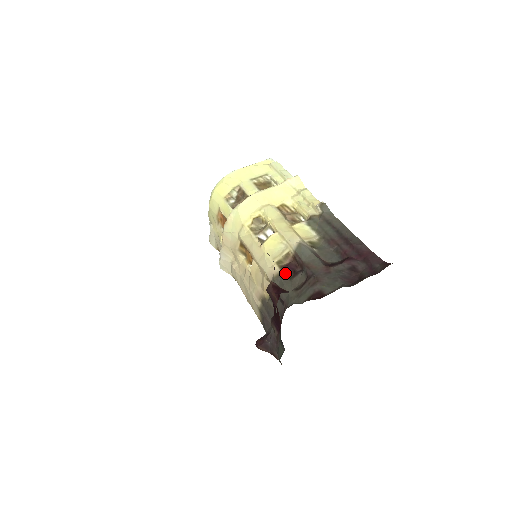
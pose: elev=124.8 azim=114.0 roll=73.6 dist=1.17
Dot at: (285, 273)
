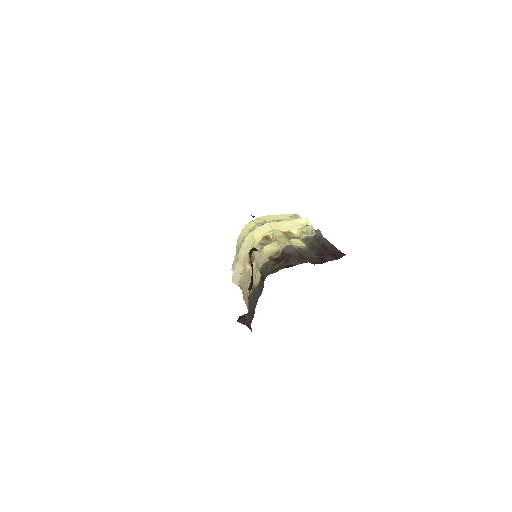
Dot at: (272, 262)
